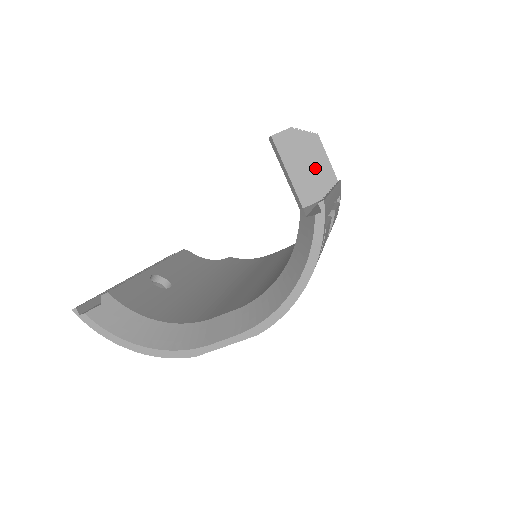
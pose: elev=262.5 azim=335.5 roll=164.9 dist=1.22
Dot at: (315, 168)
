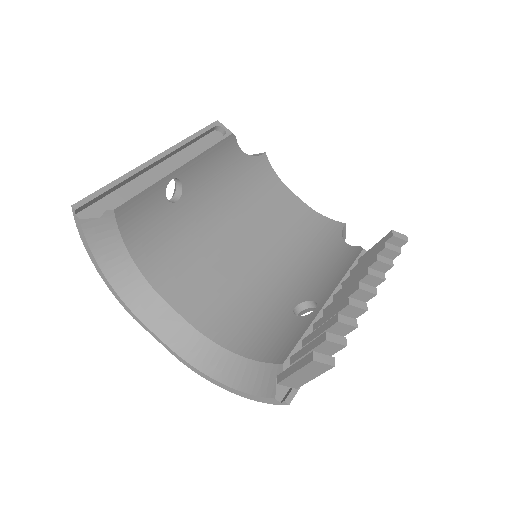
Dot at: occluded
